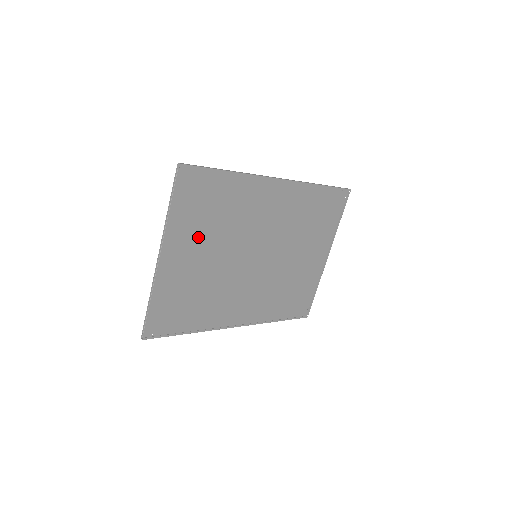
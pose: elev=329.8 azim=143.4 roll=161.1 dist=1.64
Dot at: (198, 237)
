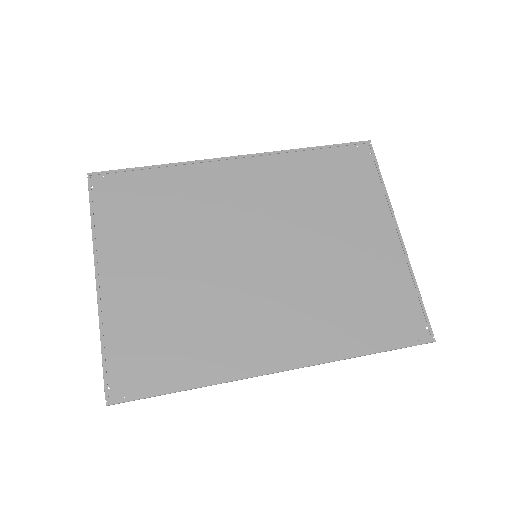
Dot at: (147, 247)
